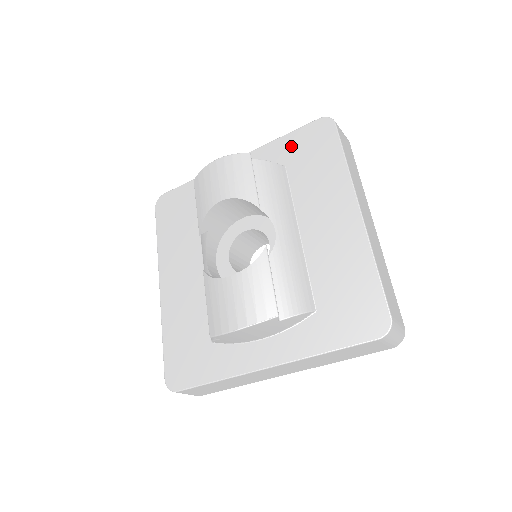
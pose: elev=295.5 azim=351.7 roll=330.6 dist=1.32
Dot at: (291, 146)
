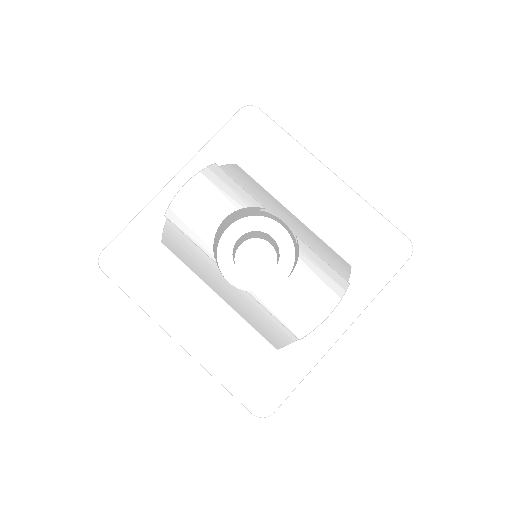
Dot at: (229, 144)
